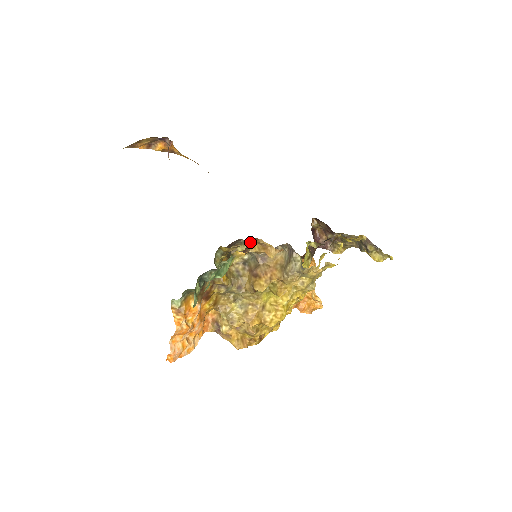
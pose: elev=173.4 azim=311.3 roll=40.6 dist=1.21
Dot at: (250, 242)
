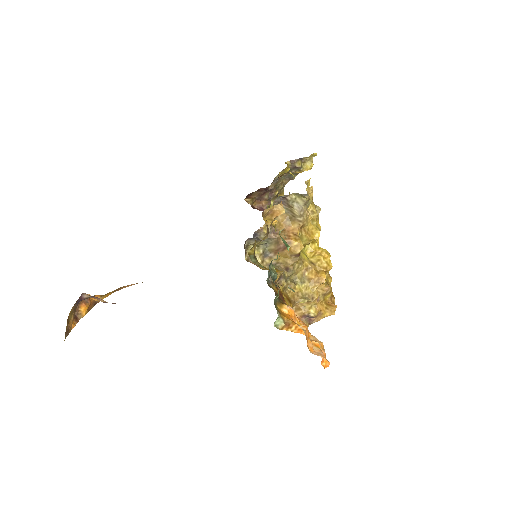
Dot at: occluded
